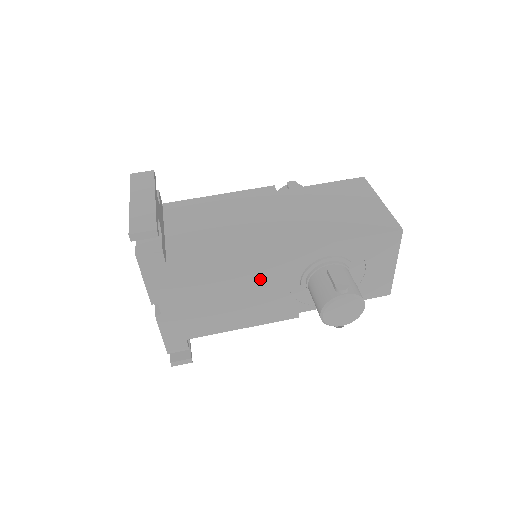
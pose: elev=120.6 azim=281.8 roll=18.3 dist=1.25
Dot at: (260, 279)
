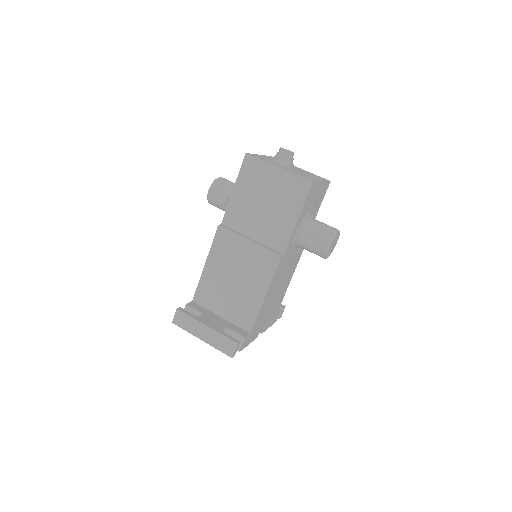
Dot at: (281, 276)
